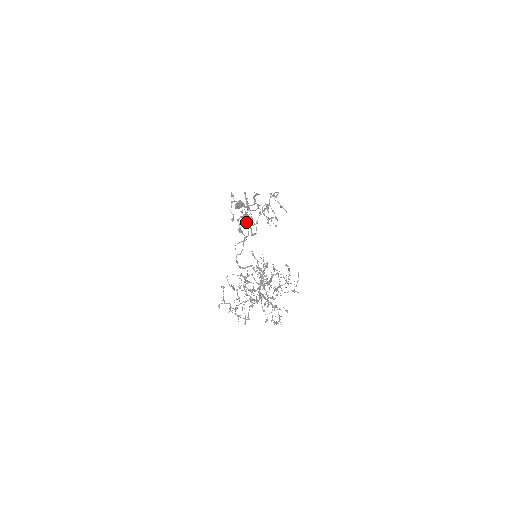
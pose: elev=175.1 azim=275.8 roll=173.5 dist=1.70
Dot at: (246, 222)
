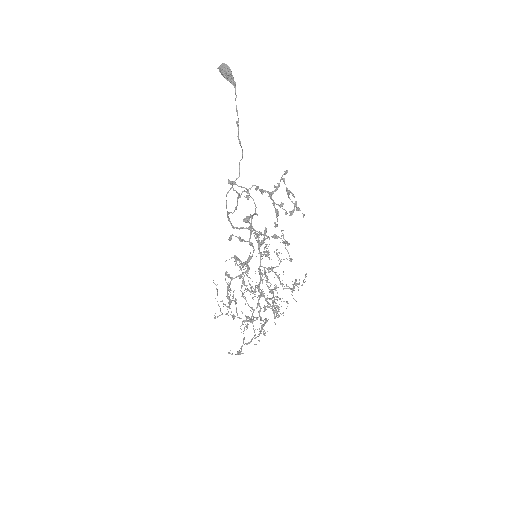
Dot at: (244, 241)
